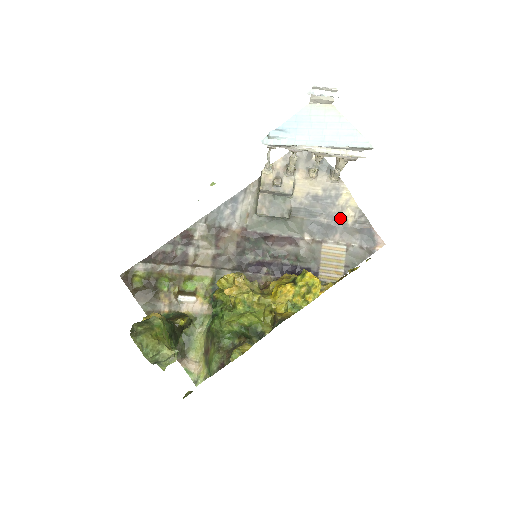
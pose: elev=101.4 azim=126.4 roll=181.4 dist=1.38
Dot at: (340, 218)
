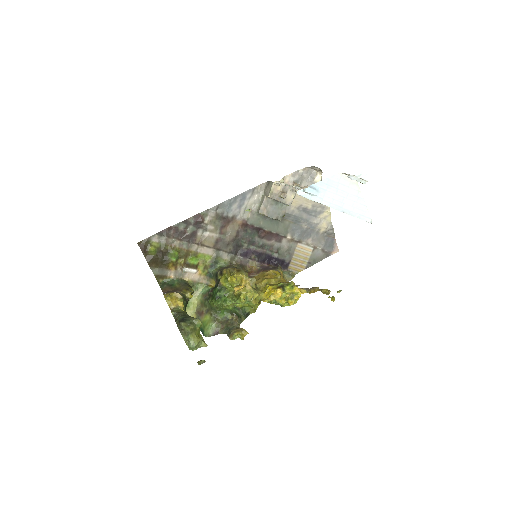
Dot at: (316, 227)
